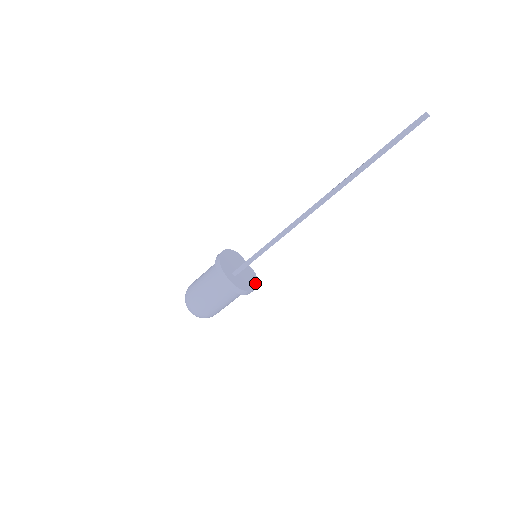
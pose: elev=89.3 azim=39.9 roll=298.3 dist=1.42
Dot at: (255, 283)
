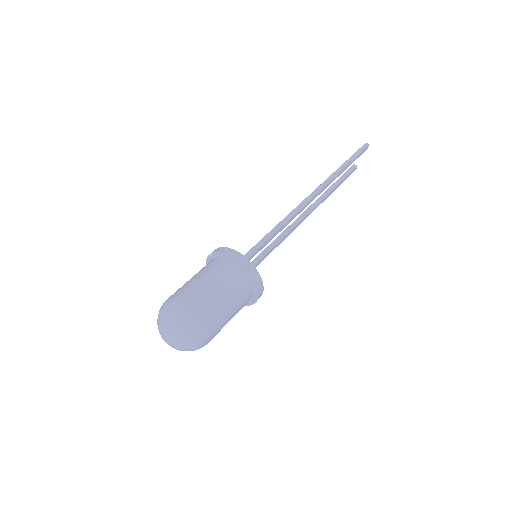
Dot at: occluded
